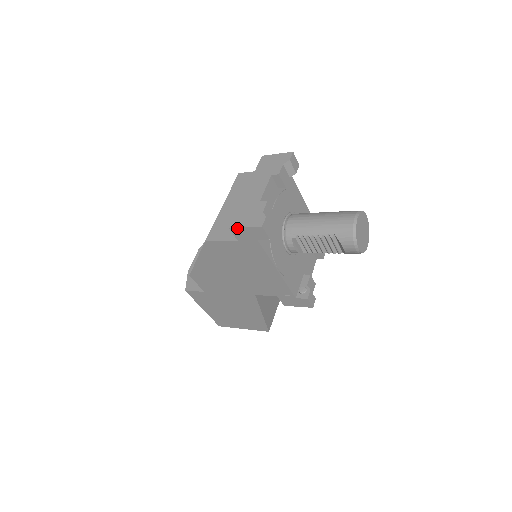
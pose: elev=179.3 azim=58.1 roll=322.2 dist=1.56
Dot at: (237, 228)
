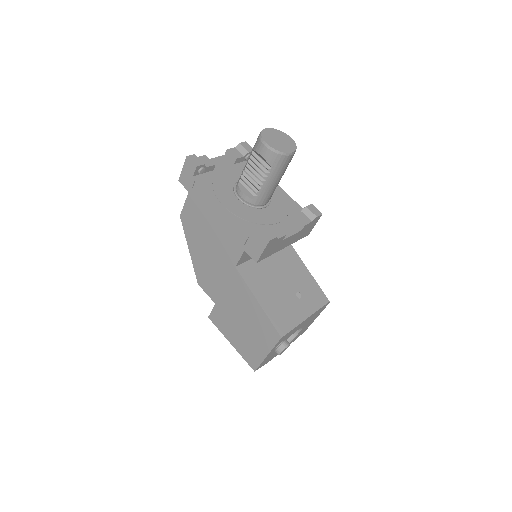
Dot at: (181, 176)
